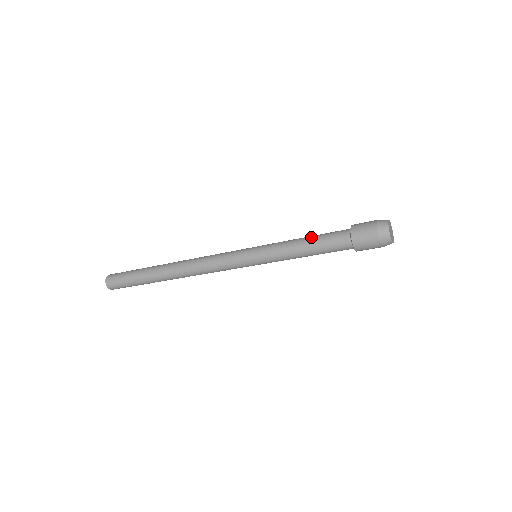
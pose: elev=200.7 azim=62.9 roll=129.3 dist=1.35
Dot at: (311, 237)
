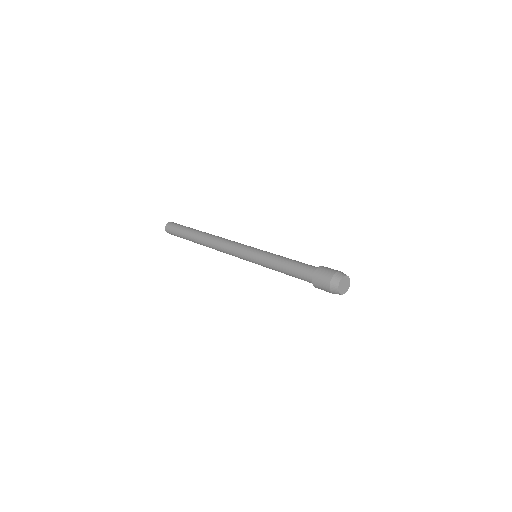
Dot at: (293, 260)
